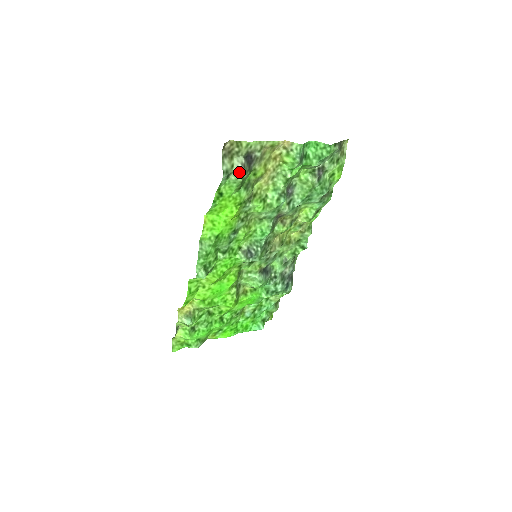
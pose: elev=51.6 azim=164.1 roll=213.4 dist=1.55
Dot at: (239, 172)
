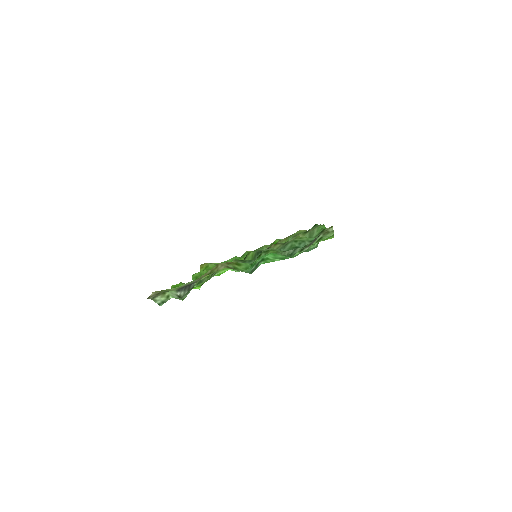
Dot at: (177, 298)
